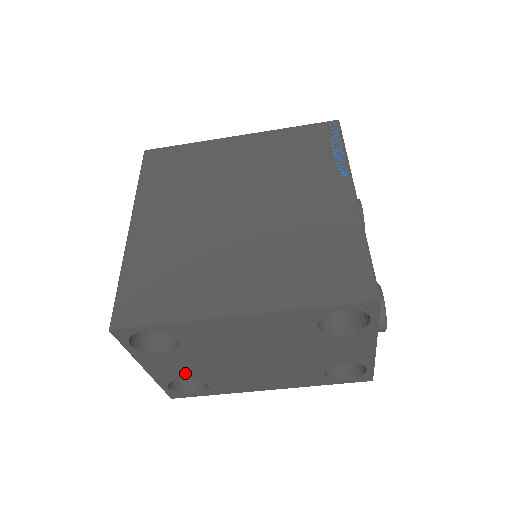
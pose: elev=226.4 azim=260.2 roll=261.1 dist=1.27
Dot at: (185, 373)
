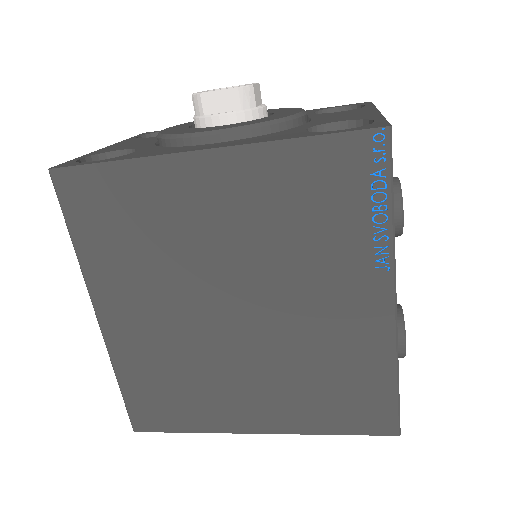
Dot at: occluded
